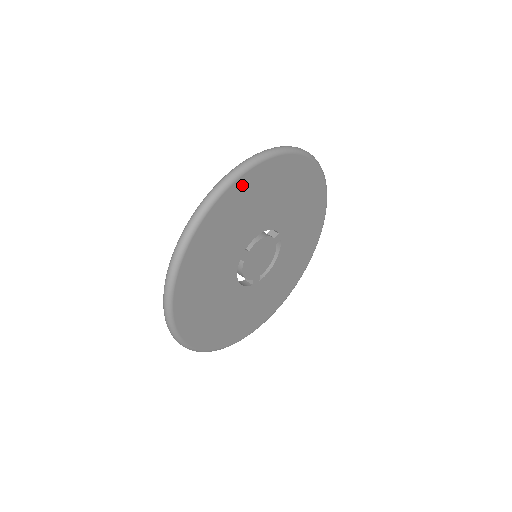
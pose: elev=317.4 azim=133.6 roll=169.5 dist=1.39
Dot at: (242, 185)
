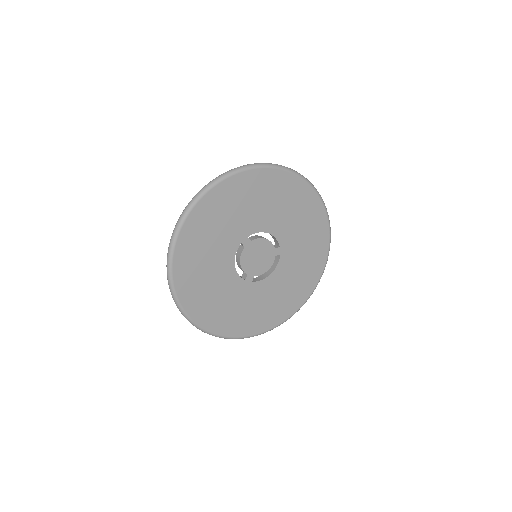
Dot at: (260, 176)
